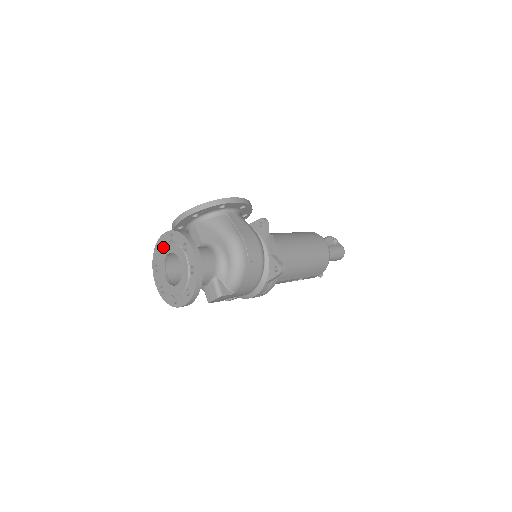
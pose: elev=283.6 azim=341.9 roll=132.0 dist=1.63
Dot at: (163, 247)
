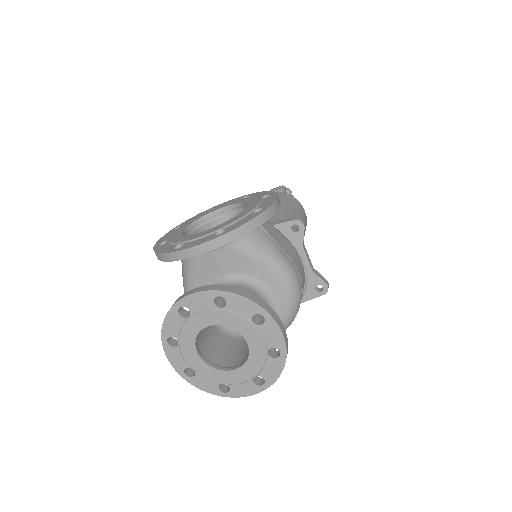
Dot at: (197, 314)
